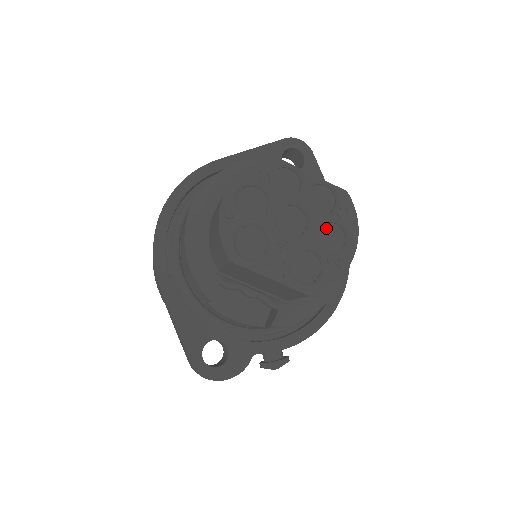
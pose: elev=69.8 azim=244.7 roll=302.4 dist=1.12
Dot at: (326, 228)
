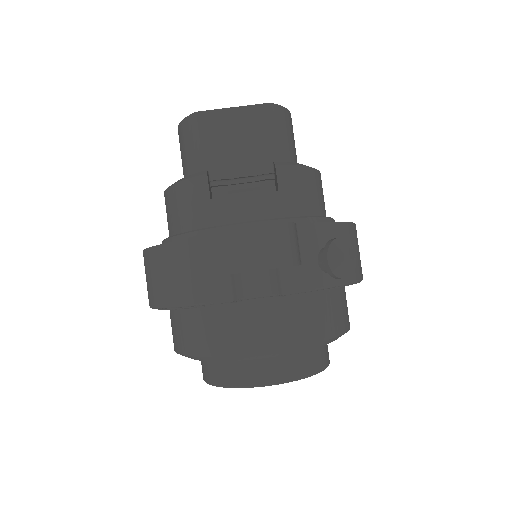
Dot at: occluded
